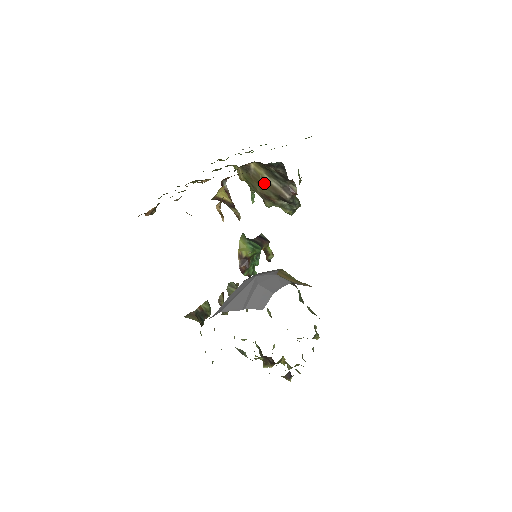
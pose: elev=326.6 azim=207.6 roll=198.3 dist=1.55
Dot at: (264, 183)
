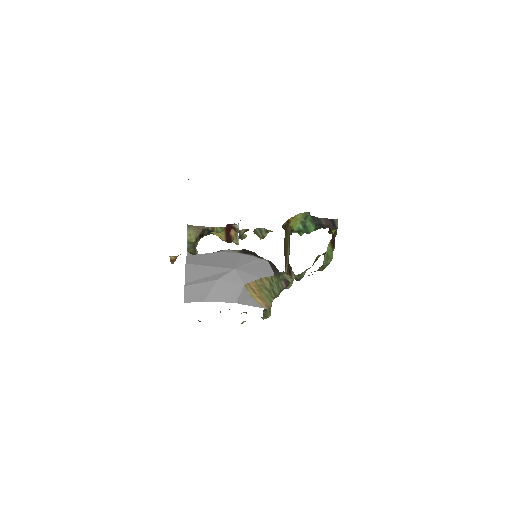
Dot at: (287, 243)
